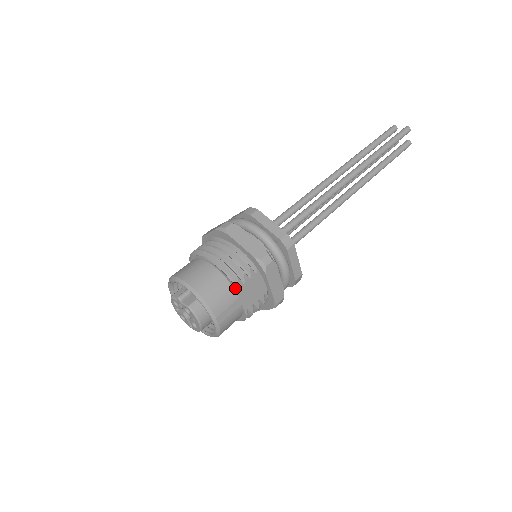
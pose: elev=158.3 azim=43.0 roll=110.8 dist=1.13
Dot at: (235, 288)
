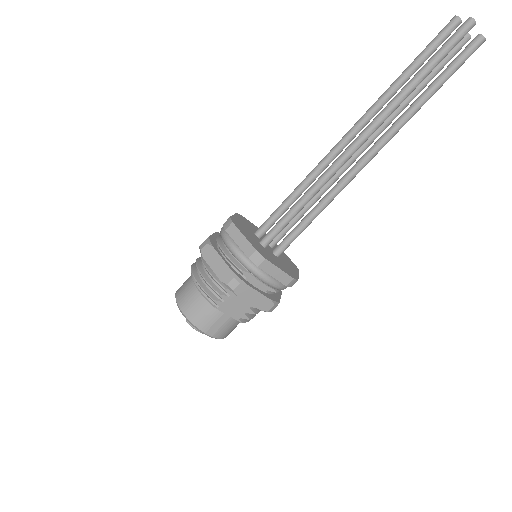
Dot at: (215, 308)
